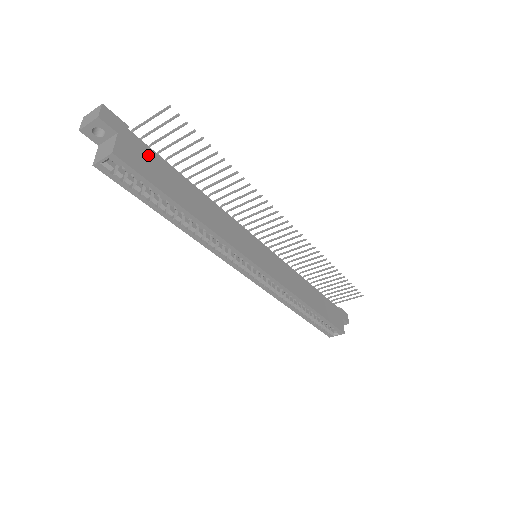
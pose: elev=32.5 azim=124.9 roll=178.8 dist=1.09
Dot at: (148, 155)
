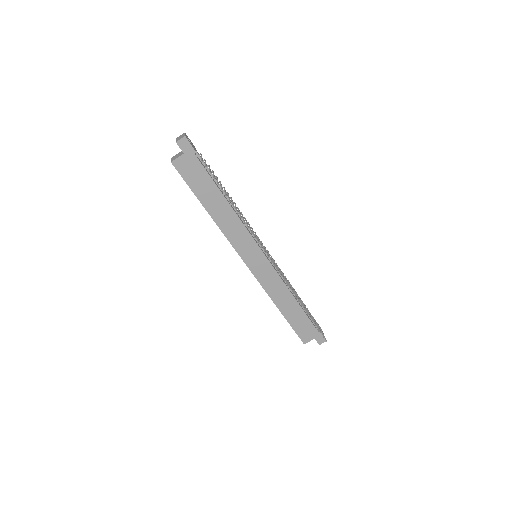
Dot at: (199, 171)
